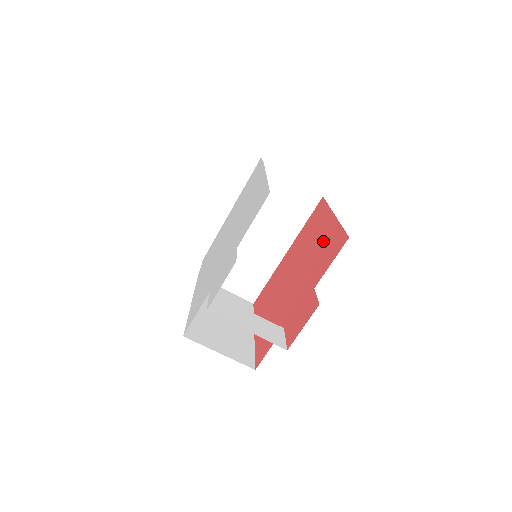
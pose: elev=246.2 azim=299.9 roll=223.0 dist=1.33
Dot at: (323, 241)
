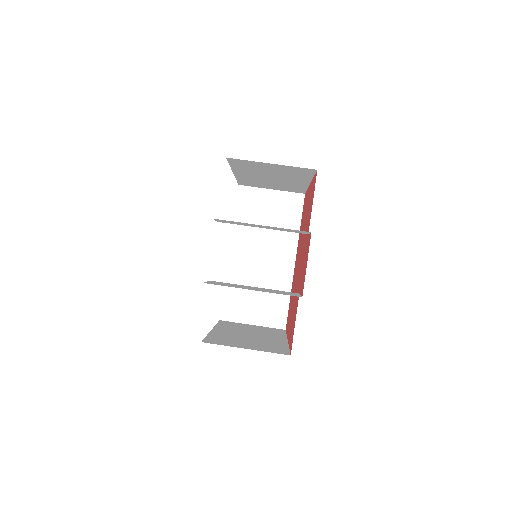
Dot at: (308, 206)
